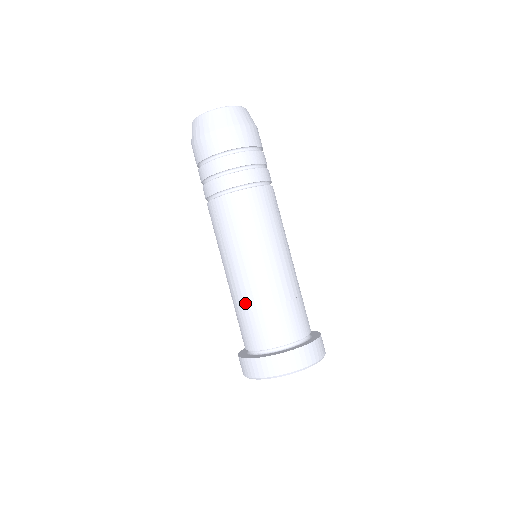
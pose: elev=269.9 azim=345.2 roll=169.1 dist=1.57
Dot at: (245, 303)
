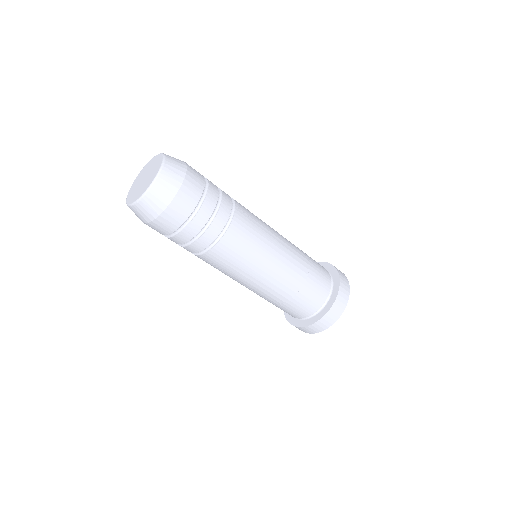
Dot at: (277, 300)
